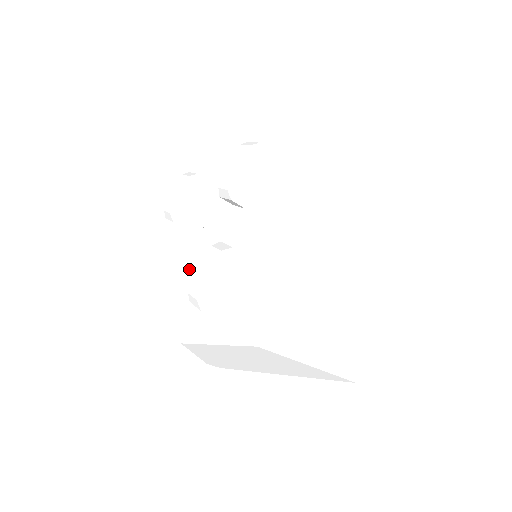
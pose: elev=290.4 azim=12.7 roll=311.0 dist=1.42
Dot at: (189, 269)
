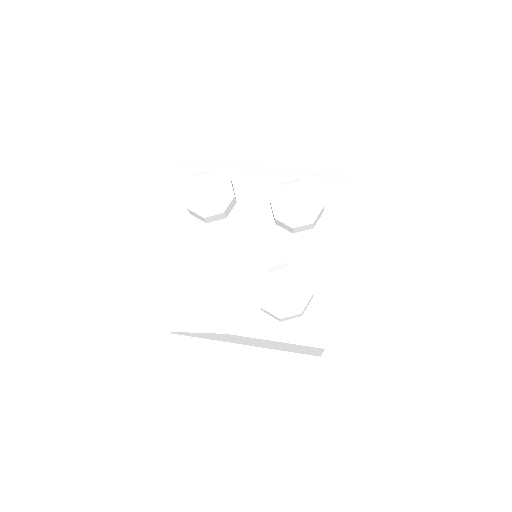
Dot at: (201, 259)
